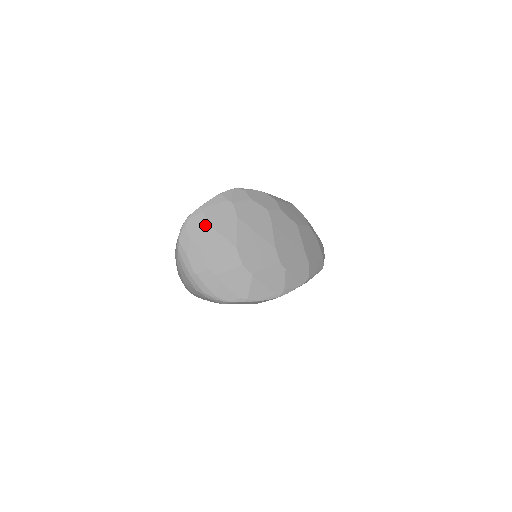
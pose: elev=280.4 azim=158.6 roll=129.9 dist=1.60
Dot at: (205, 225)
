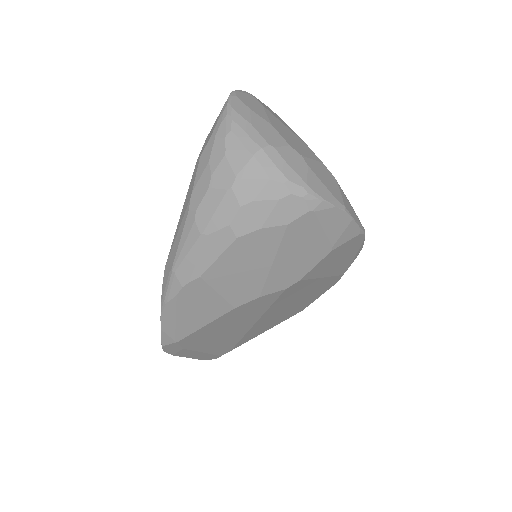
Dot at: (261, 105)
